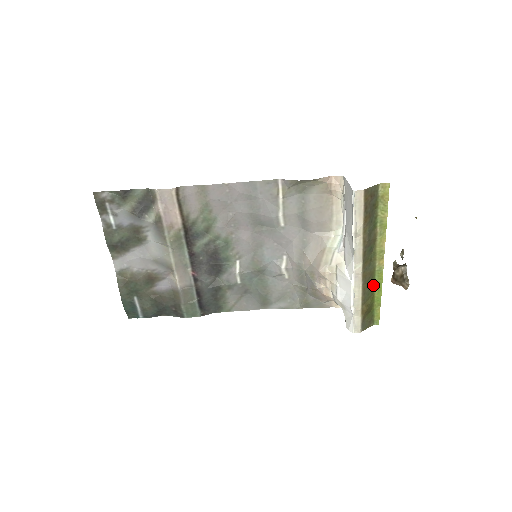
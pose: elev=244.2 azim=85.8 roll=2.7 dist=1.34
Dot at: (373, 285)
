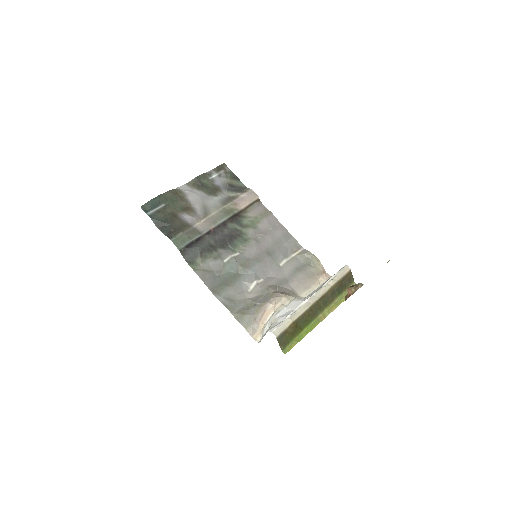
Dot at: (307, 324)
